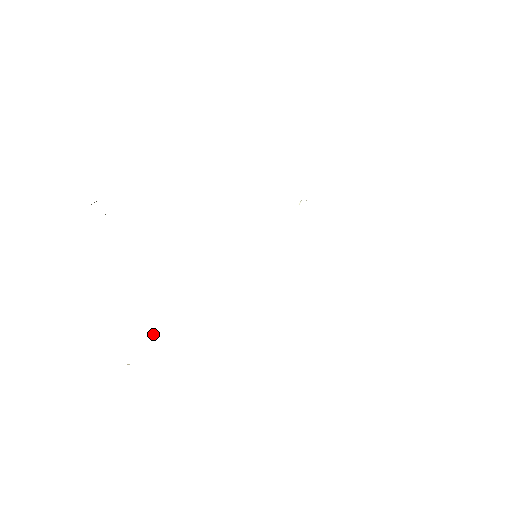
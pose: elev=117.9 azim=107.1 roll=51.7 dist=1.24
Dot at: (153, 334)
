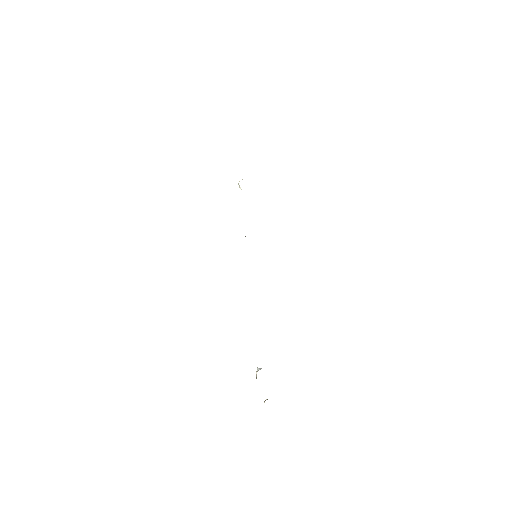
Dot at: (256, 373)
